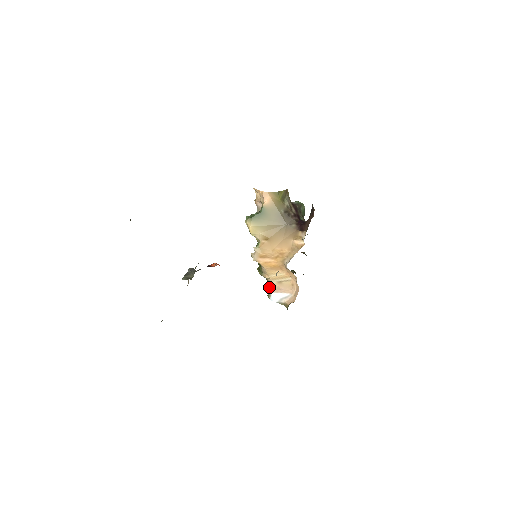
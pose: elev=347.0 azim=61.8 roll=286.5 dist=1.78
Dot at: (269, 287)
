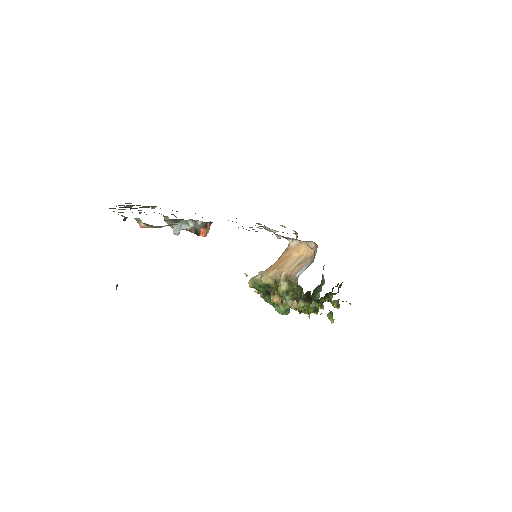
Dot at: (292, 277)
